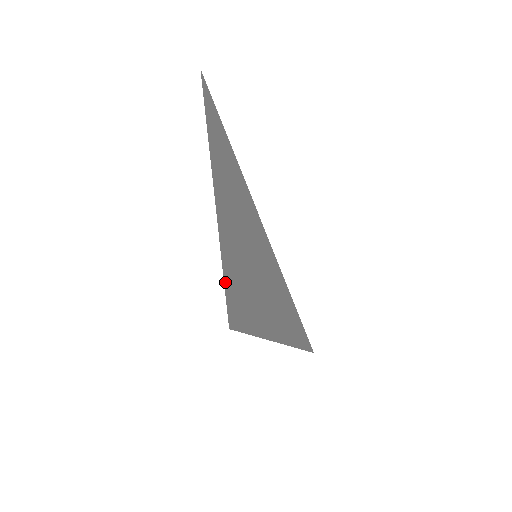
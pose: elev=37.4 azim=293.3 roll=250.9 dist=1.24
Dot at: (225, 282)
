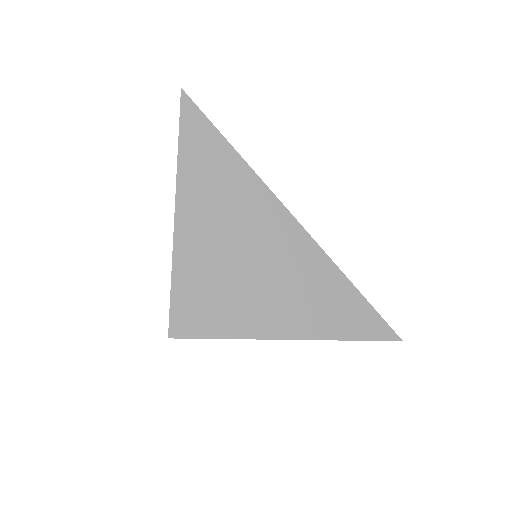
Dot at: (173, 298)
